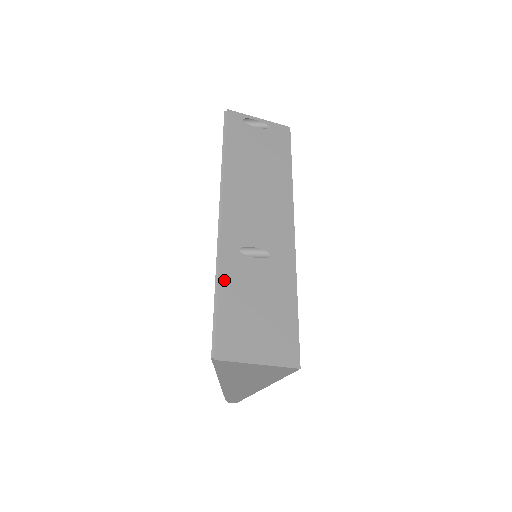
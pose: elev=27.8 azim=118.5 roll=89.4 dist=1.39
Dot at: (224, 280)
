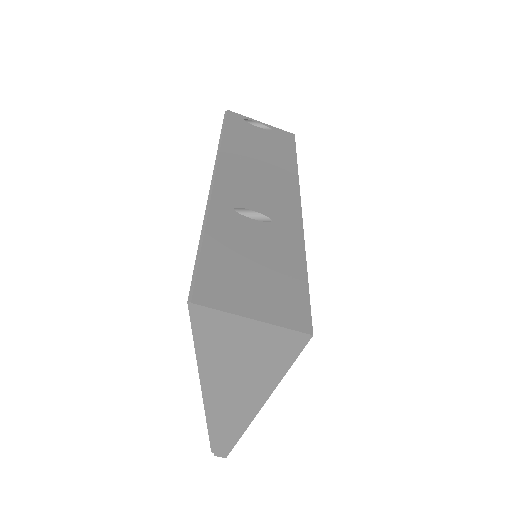
Dot at: (213, 230)
